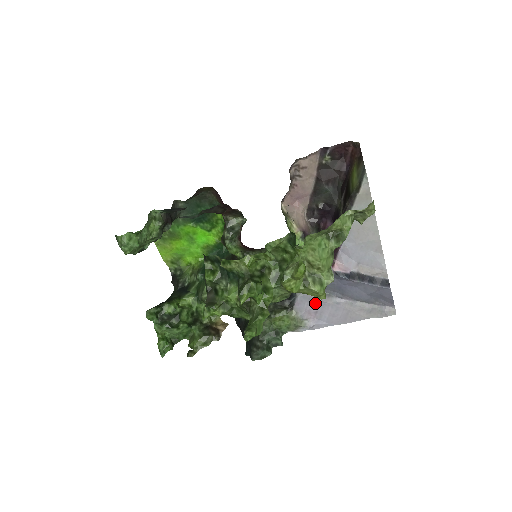
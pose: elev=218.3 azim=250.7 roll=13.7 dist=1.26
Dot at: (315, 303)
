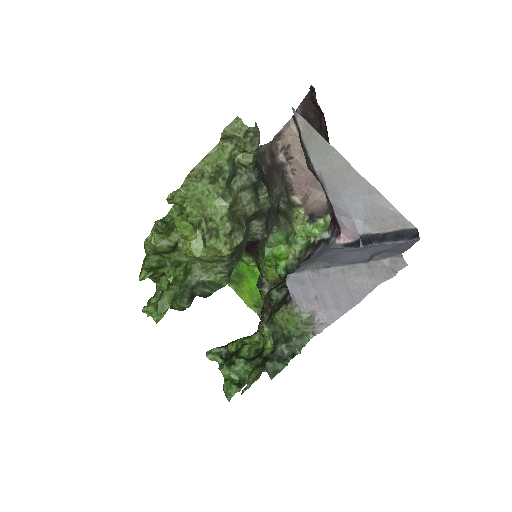
Dot at: (307, 285)
